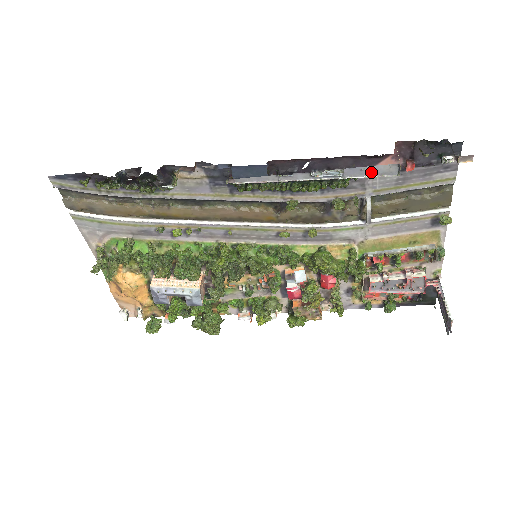
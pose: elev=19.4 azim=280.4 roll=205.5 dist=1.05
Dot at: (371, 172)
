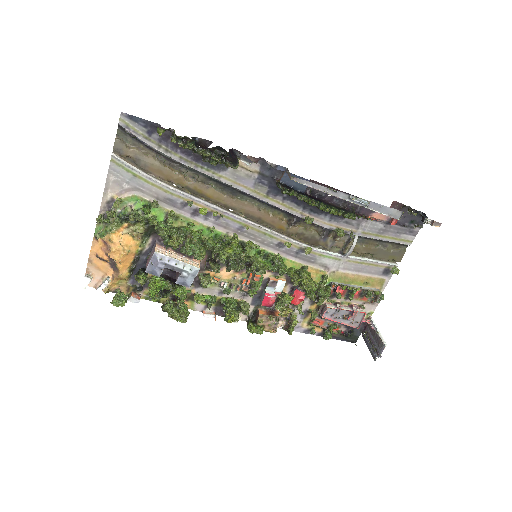
Dot at: (385, 211)
